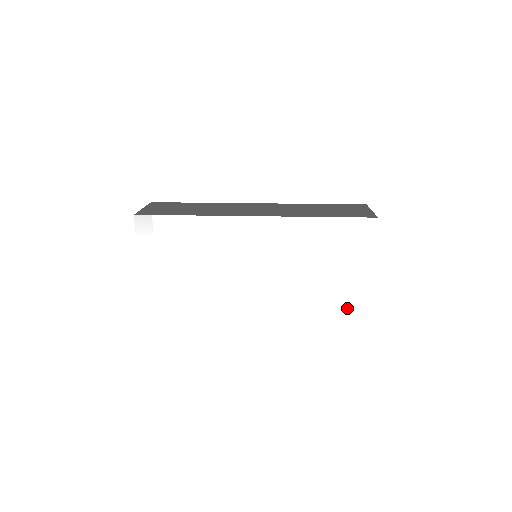
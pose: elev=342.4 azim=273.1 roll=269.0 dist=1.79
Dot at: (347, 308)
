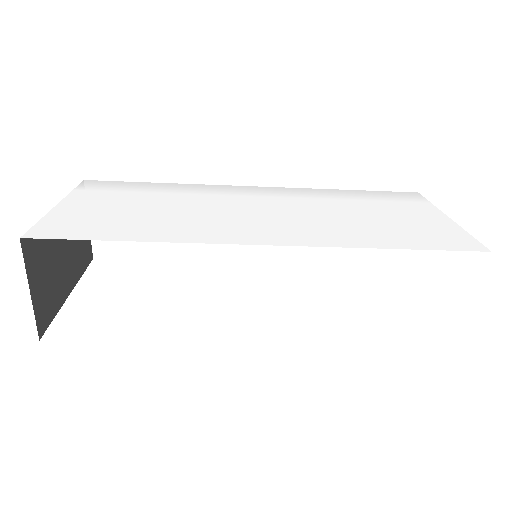
Dot at: (443, 246)
